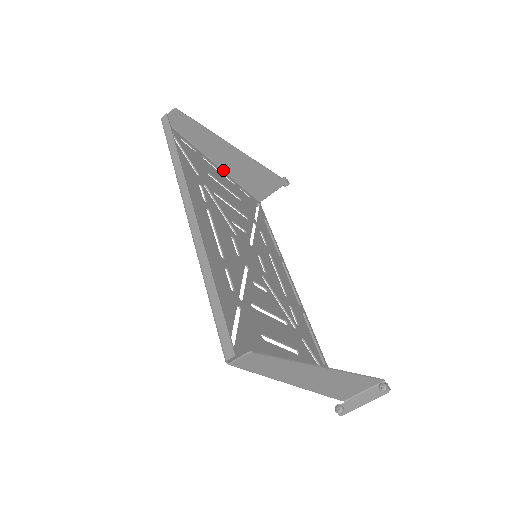
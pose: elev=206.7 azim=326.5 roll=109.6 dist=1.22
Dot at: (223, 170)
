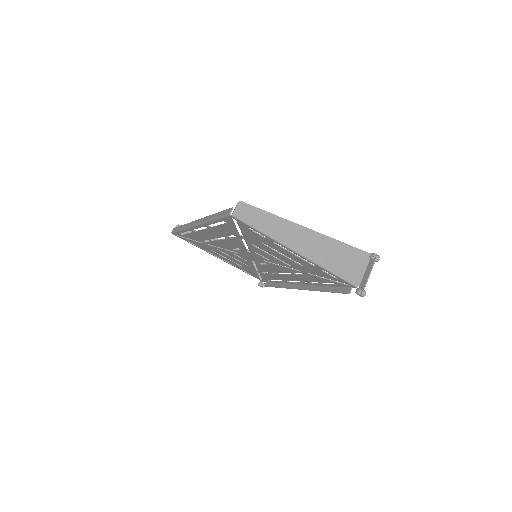
Dot at: (225, 261)
